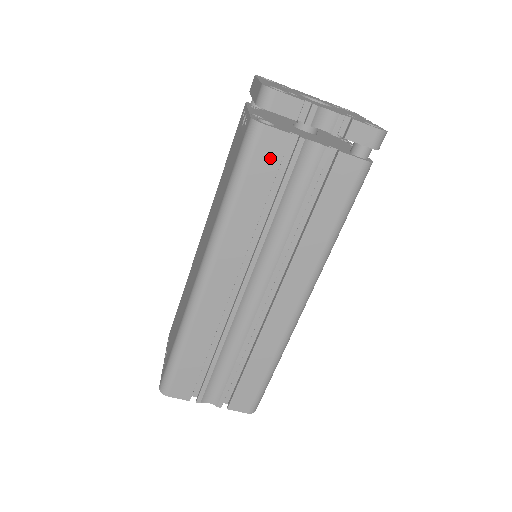
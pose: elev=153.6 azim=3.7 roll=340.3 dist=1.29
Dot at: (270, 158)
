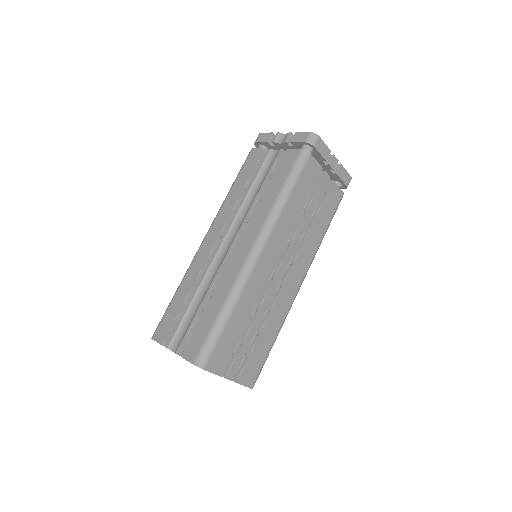
Dot at: (252, 163)
